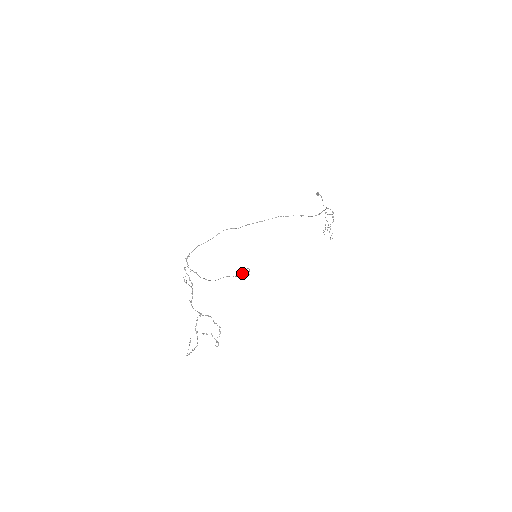
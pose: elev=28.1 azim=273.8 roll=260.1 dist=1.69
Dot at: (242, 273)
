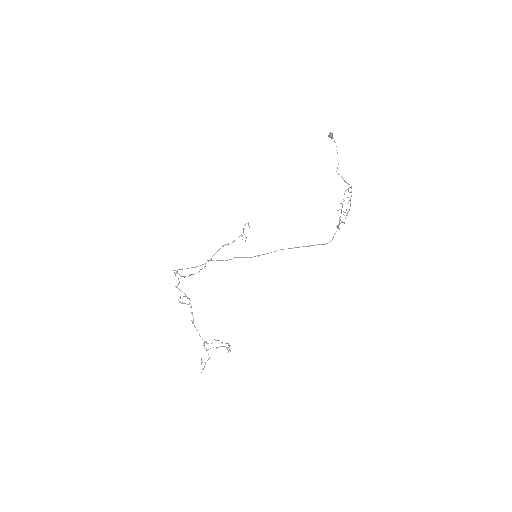
Dot at: occluded
